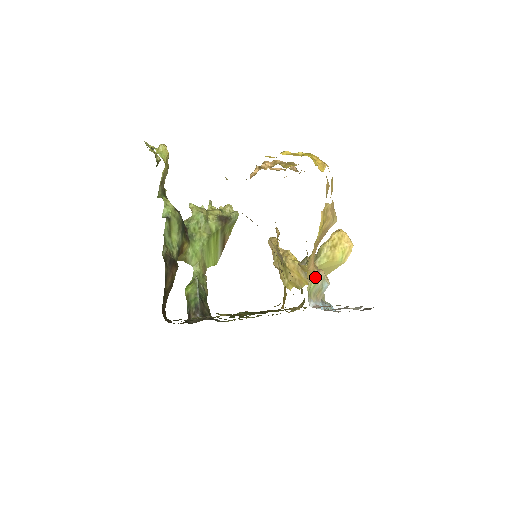
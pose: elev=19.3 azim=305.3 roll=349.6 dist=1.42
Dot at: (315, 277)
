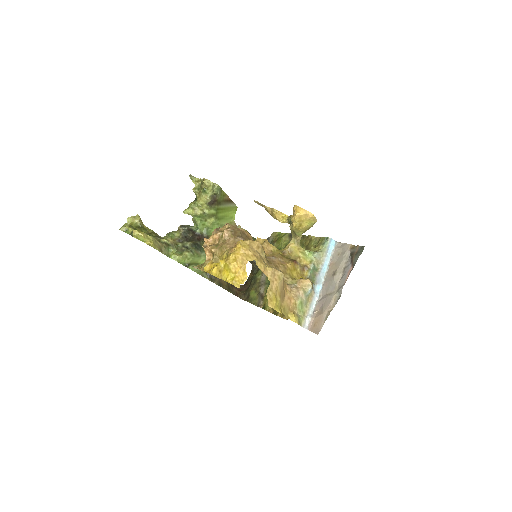
Dot at: (298, 304)
